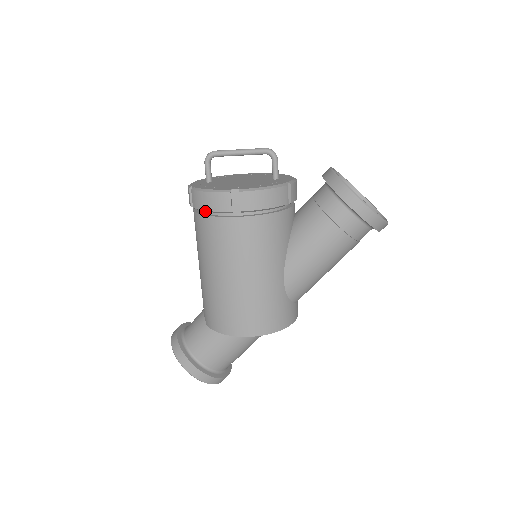
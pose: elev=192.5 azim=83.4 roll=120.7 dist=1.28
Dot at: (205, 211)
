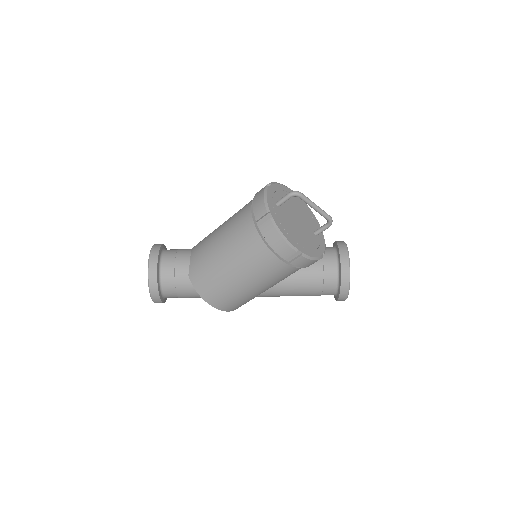
Dot at: (267, 241)
